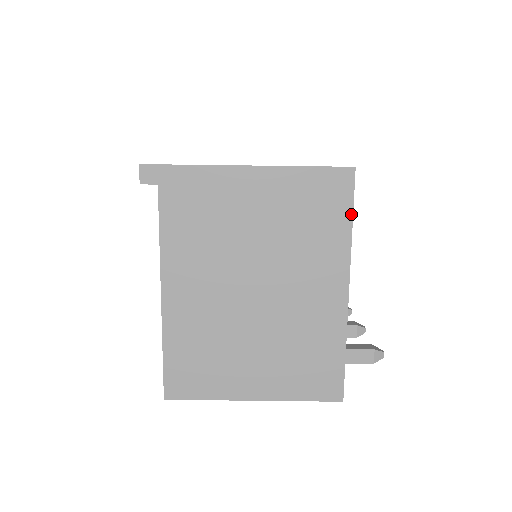
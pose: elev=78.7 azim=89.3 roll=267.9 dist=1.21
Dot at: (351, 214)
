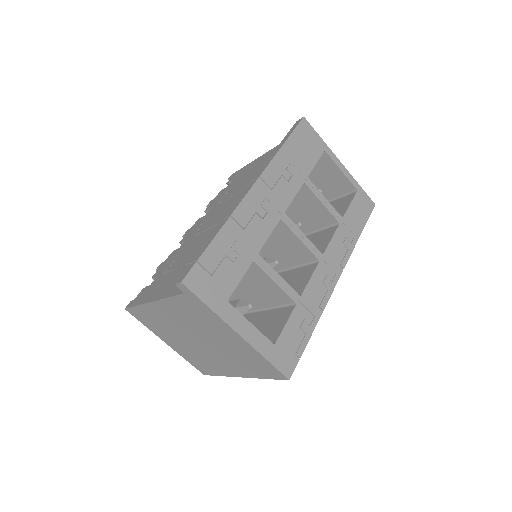
Dot at: (269, 378)
